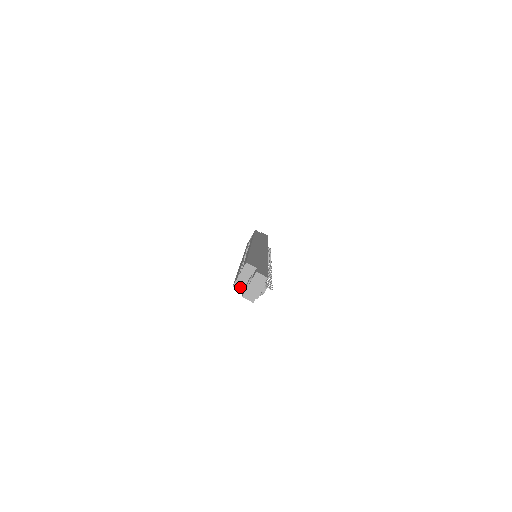
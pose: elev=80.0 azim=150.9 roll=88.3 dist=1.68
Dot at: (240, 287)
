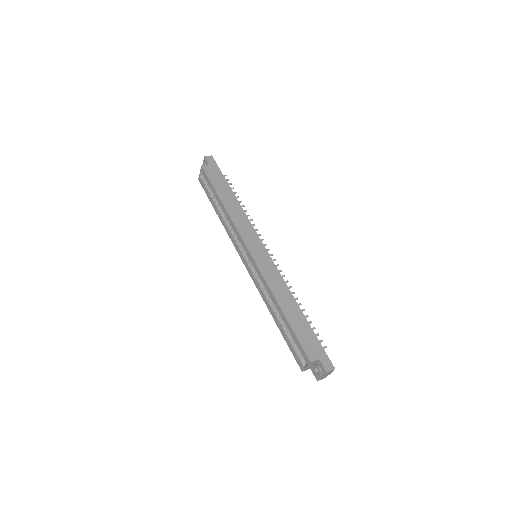
Dot at: occluded
